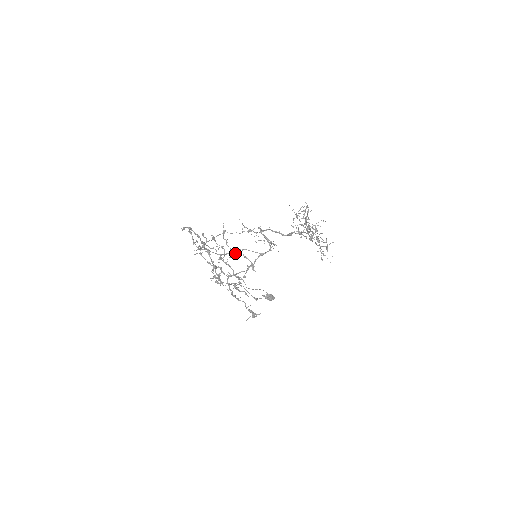
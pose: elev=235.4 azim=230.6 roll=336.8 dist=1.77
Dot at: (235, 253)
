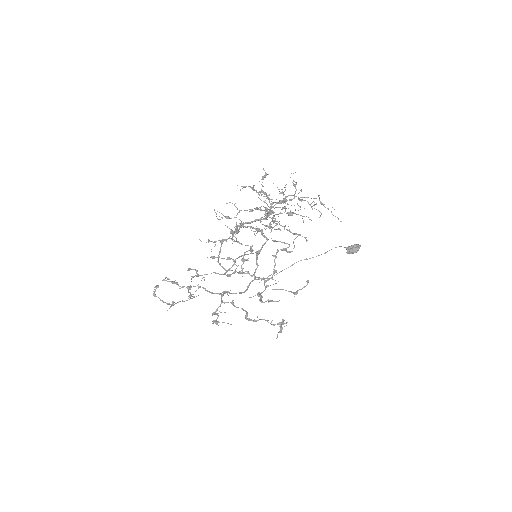
Dot at: (252, 251)
